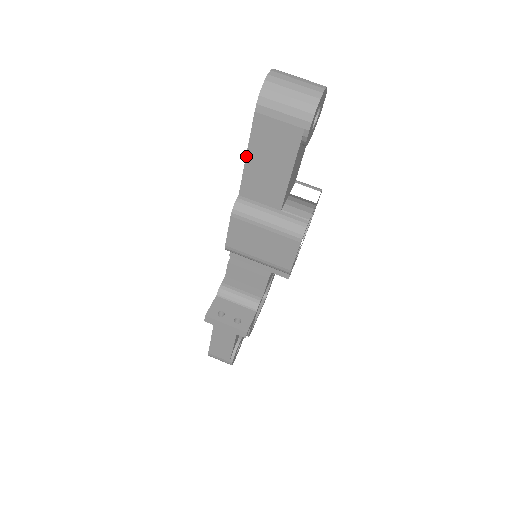
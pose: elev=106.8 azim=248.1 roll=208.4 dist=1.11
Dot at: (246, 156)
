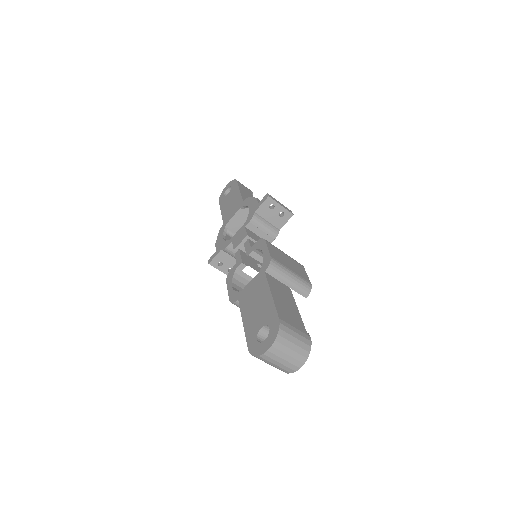
Dot at: (243, 323)
